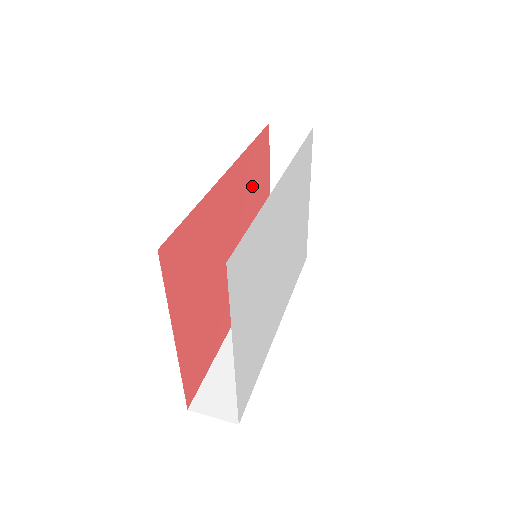
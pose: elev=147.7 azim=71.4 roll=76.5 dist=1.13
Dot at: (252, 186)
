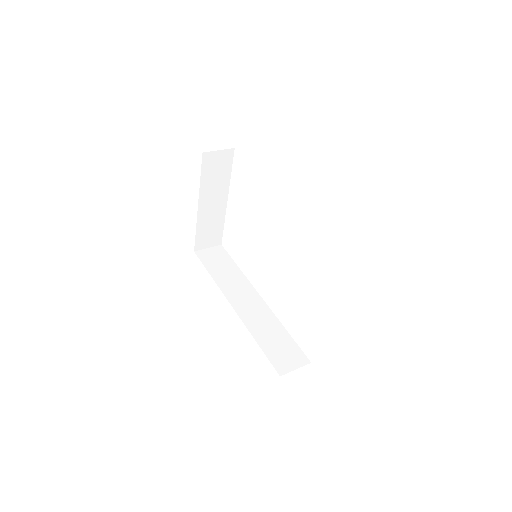
Dot at: occluded
